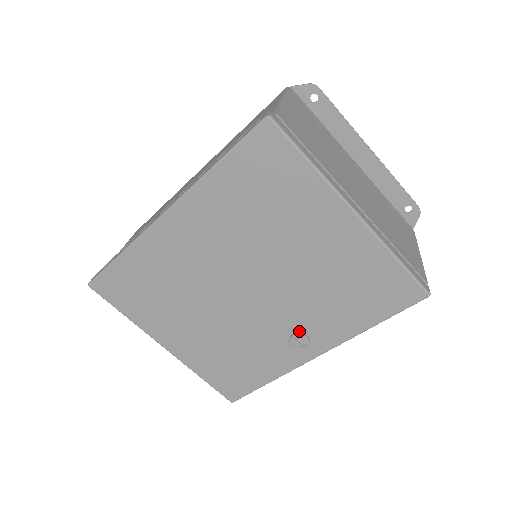
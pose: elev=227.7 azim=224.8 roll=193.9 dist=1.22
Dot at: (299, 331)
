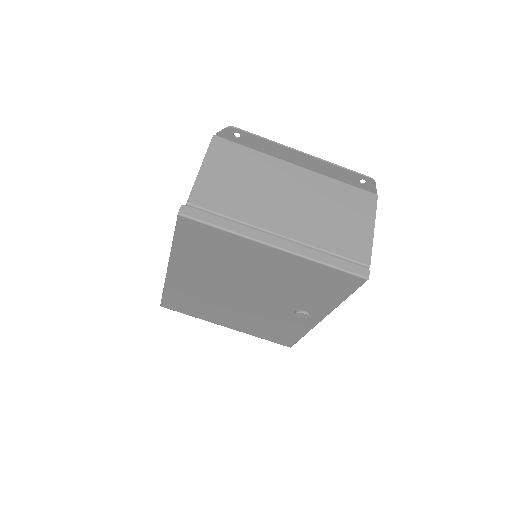
Dot at: (298, 309)
